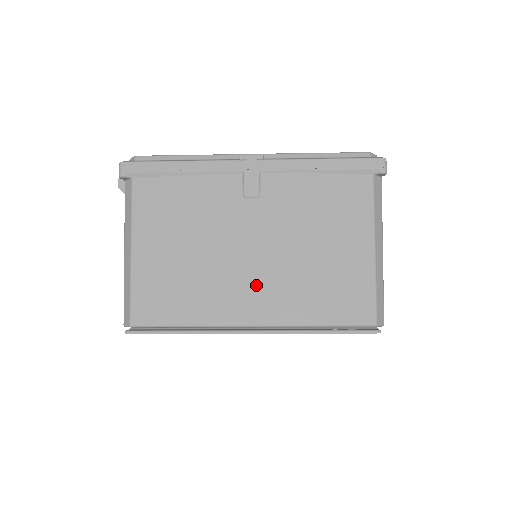
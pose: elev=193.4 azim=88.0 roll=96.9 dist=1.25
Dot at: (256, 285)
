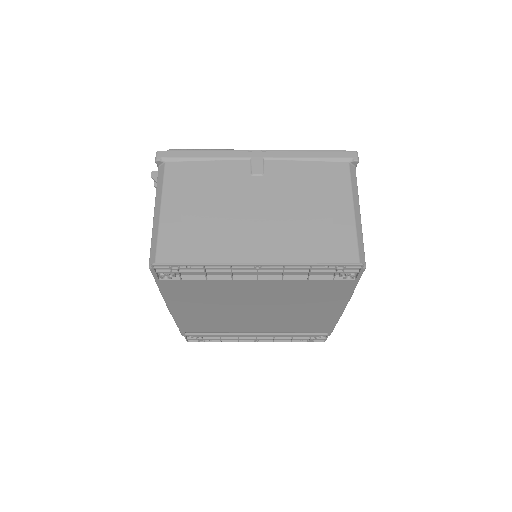
Dot at: (261, 234)
